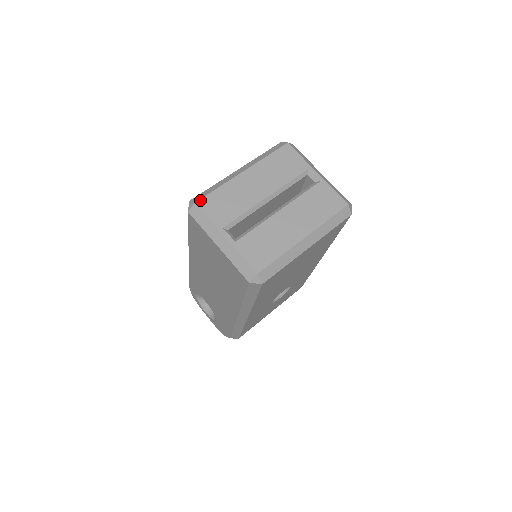
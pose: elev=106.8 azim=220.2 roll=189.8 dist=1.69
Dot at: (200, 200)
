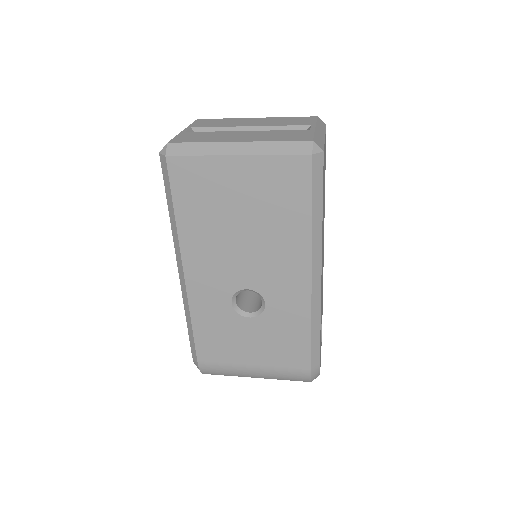
Dot at: (202, 119)
